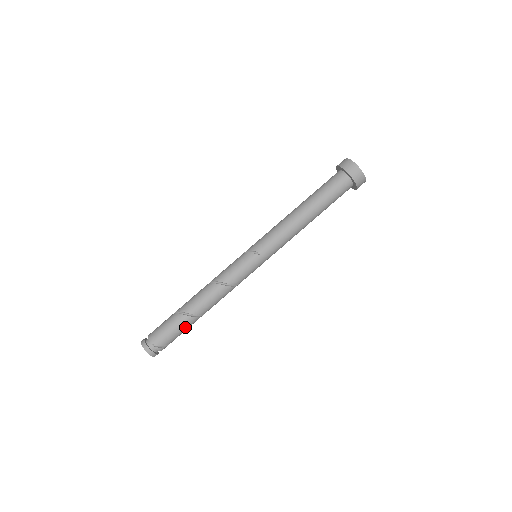
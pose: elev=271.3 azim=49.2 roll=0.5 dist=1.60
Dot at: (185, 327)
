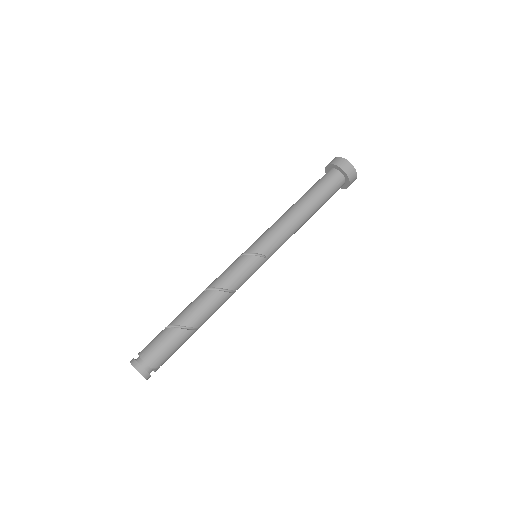
Dot at: (185, 341)
